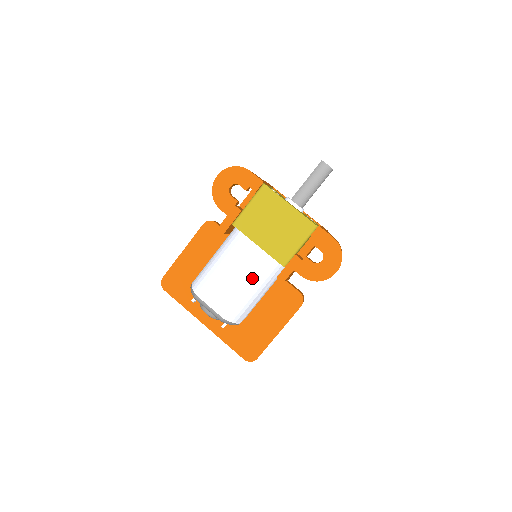
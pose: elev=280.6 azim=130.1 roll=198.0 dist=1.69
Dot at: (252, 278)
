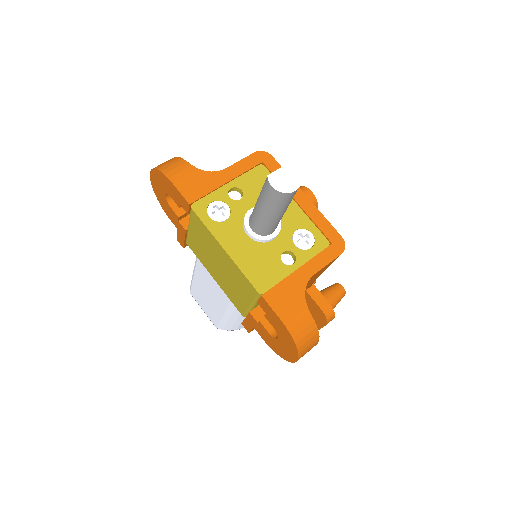
Dot at: (222, 309)
